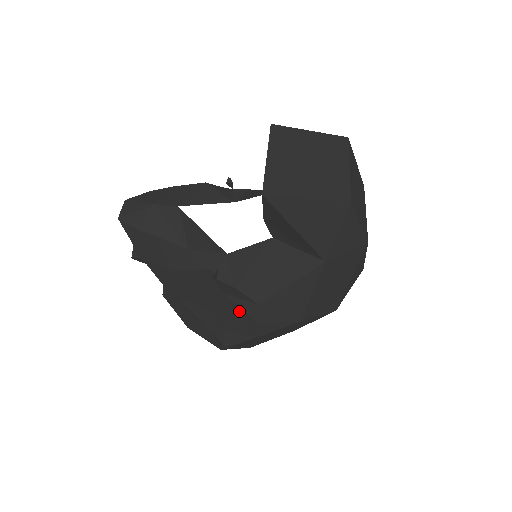
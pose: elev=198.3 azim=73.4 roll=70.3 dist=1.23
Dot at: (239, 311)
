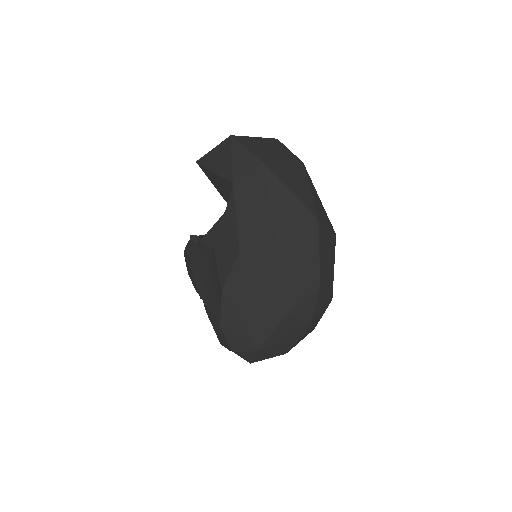
Dot at: (215, 272)
